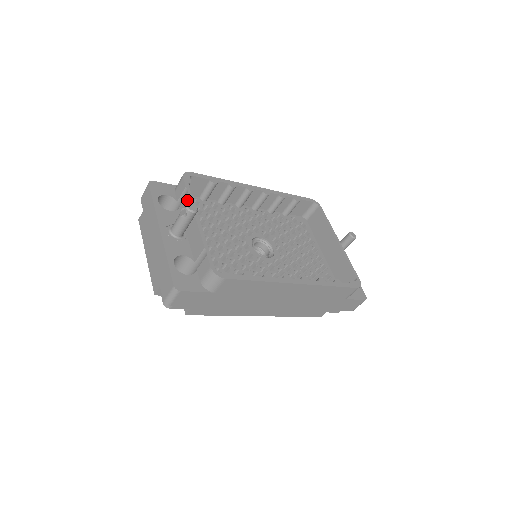
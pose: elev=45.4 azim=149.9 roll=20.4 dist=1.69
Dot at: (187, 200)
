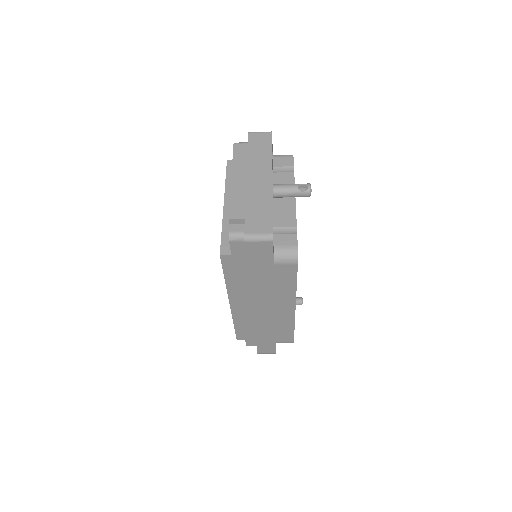
Dot at: (290, 176)
